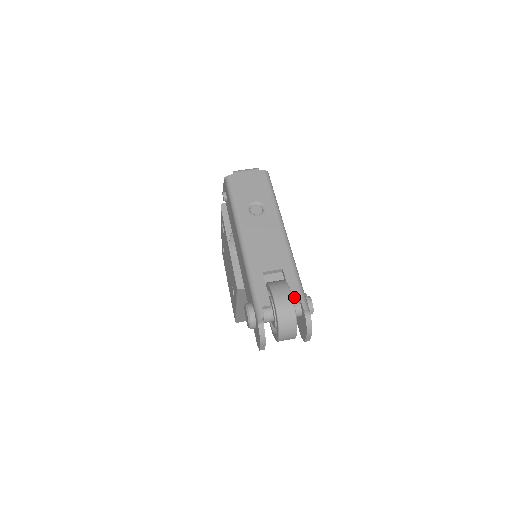
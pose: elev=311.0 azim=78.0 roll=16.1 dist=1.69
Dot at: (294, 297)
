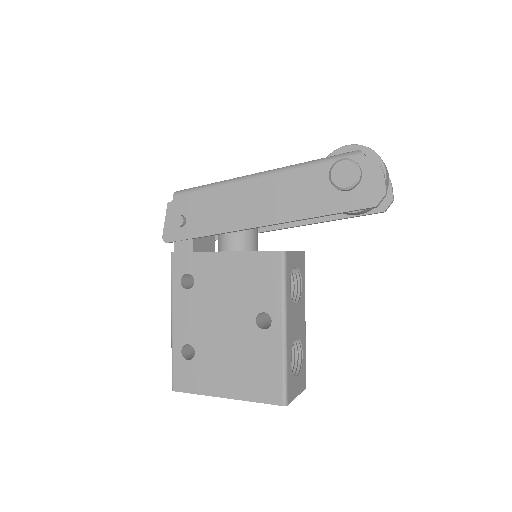
Dot at: occluded
